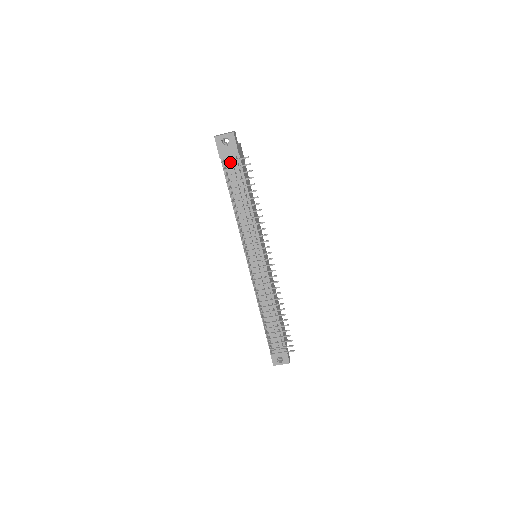
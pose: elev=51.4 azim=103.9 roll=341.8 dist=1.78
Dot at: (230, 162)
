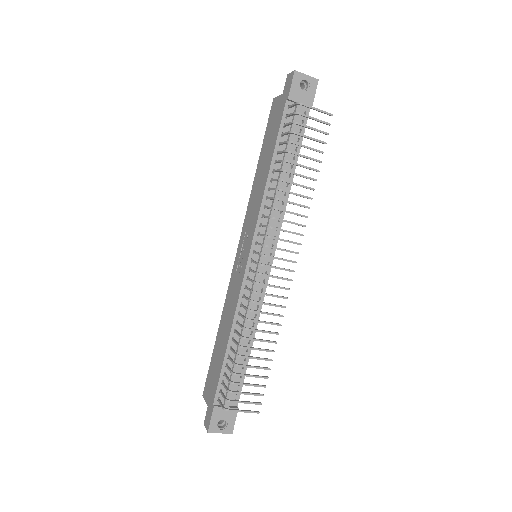
Dot at: occluded
